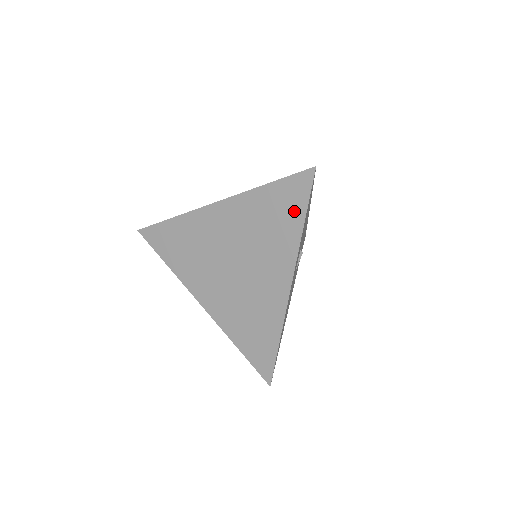
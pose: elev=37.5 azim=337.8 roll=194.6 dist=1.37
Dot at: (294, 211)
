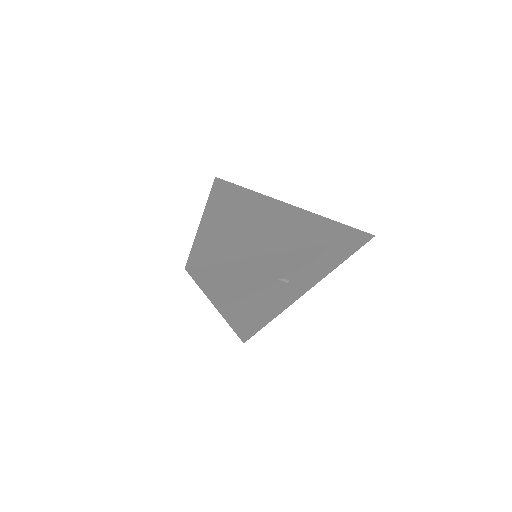
Dot at: (338, 235)
